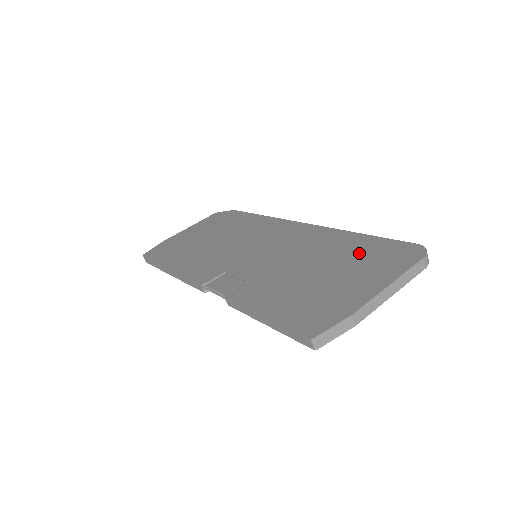
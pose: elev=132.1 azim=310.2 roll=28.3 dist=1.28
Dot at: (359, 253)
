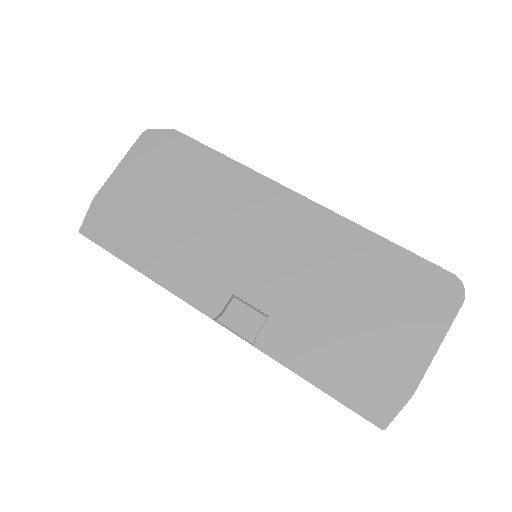
Dot at: (392, 282)
